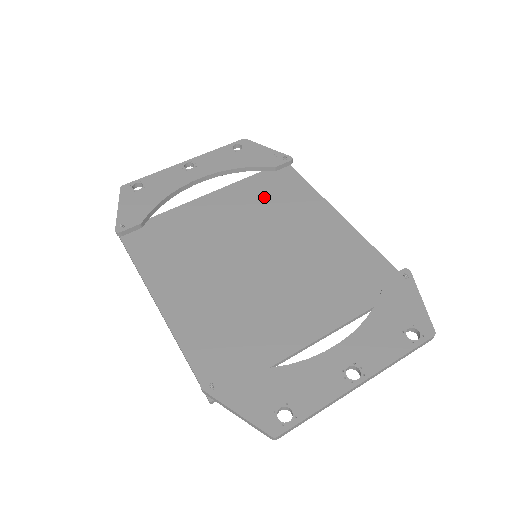
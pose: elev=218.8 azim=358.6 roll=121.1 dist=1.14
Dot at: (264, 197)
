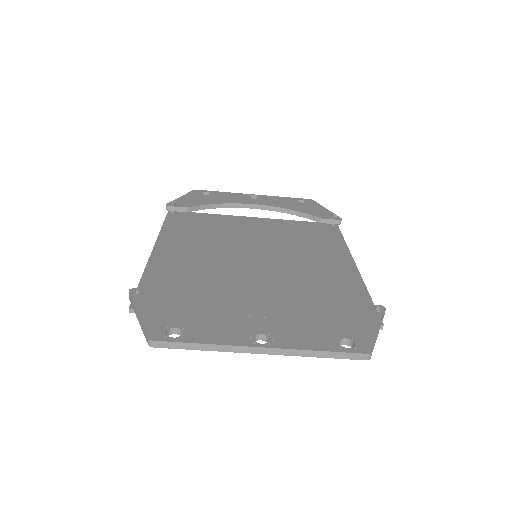
Dot at: (298, 233)
